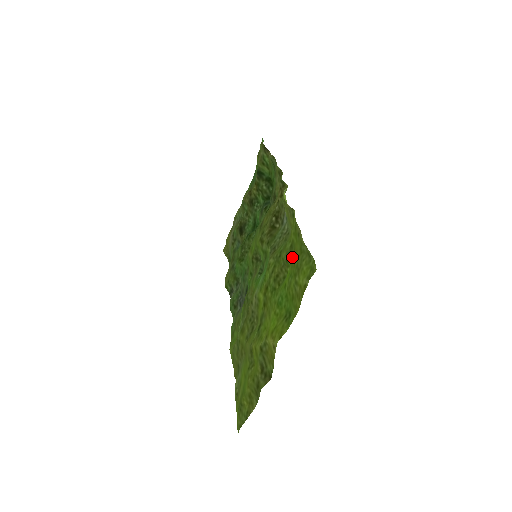
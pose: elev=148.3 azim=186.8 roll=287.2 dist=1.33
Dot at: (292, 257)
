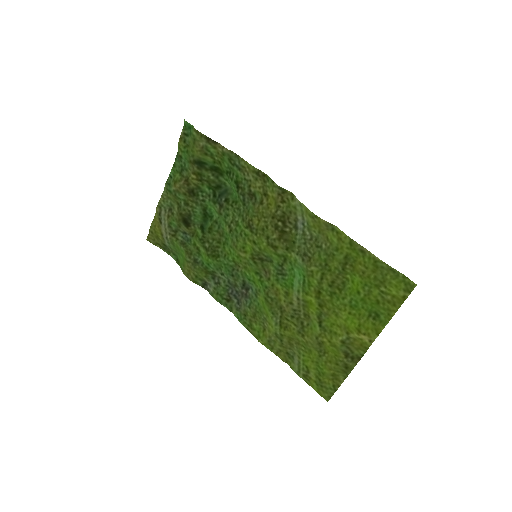
Dot at: (354, 268)
